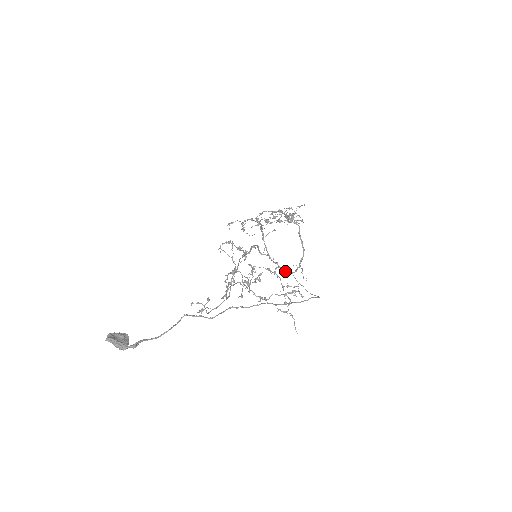
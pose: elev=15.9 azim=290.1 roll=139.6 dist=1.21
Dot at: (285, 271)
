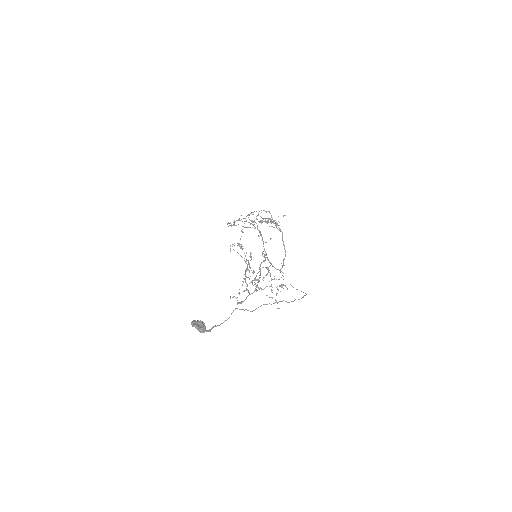
Dot at: (276, 269)
